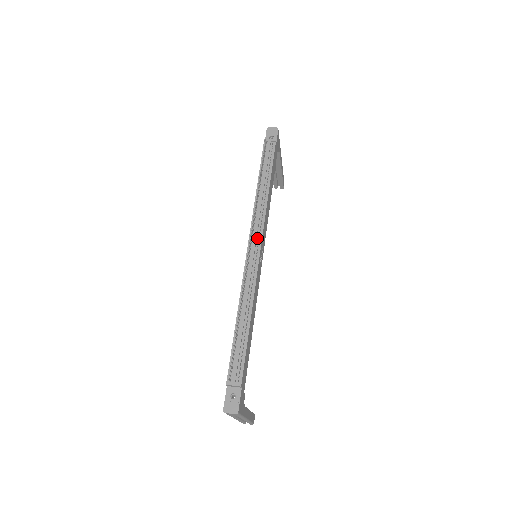
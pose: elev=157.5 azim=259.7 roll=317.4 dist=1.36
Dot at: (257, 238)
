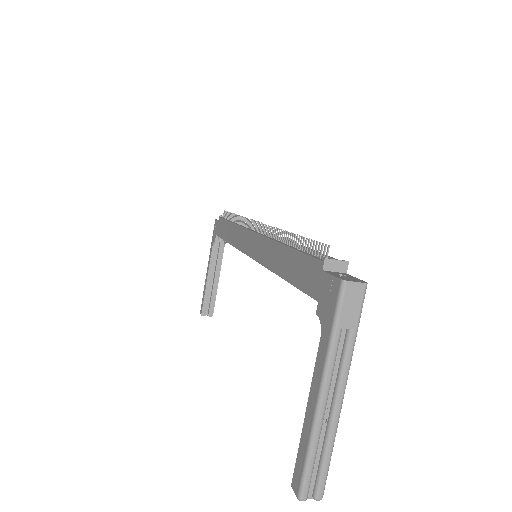
Dot at: occluded
